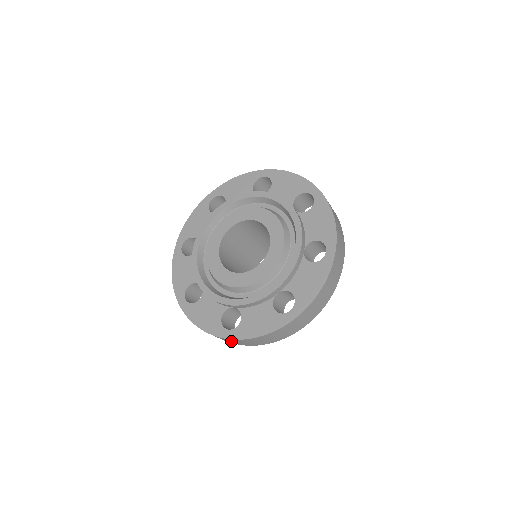
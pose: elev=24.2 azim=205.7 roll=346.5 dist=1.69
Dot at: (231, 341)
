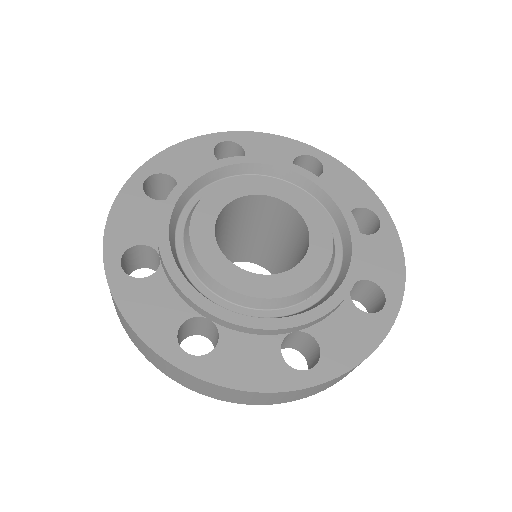
Dot at: occluded
